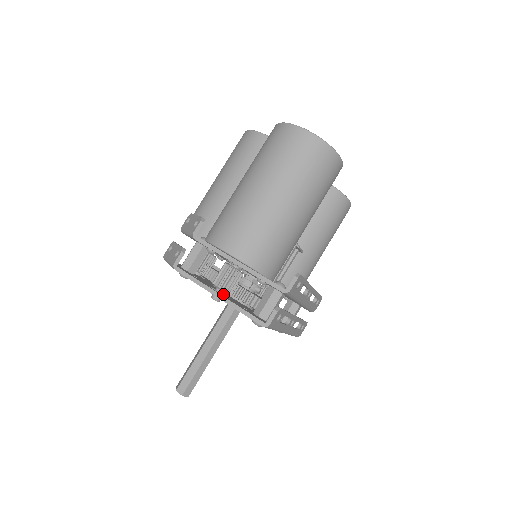
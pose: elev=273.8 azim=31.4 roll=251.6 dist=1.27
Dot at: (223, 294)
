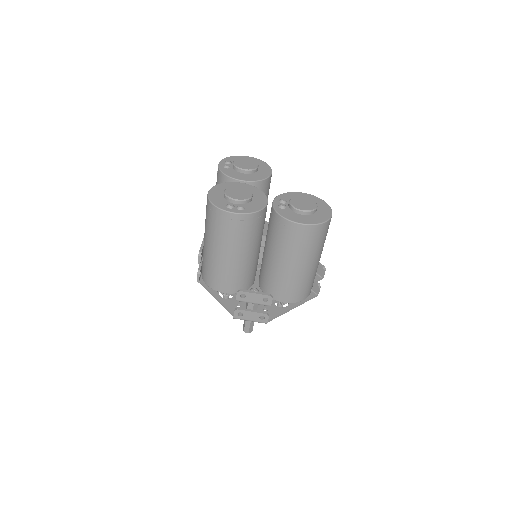
Dot at: occluded
